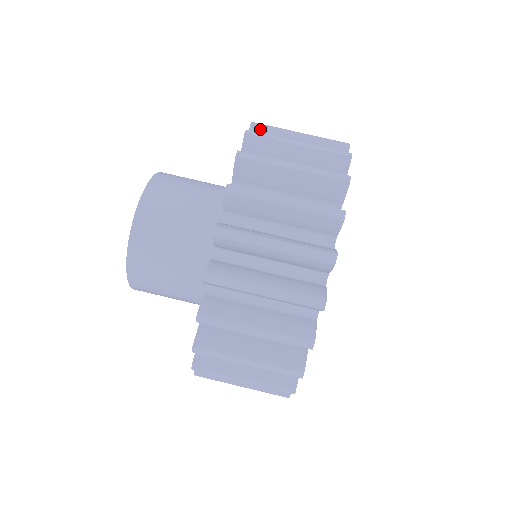
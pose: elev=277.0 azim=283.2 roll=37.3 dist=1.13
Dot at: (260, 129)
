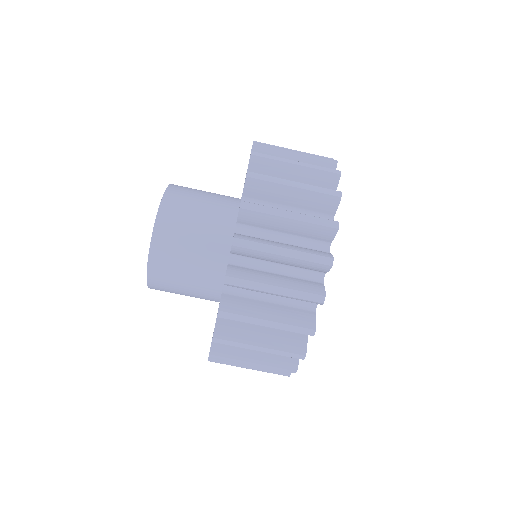
Dot at: (255, 183)
